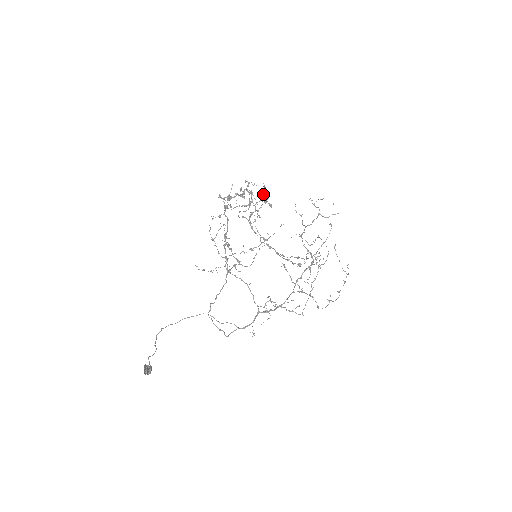
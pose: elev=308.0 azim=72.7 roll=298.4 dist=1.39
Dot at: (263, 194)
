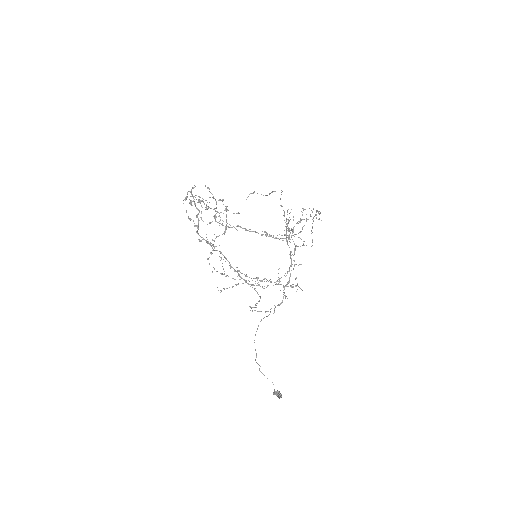
Dot at: (213, 196)
